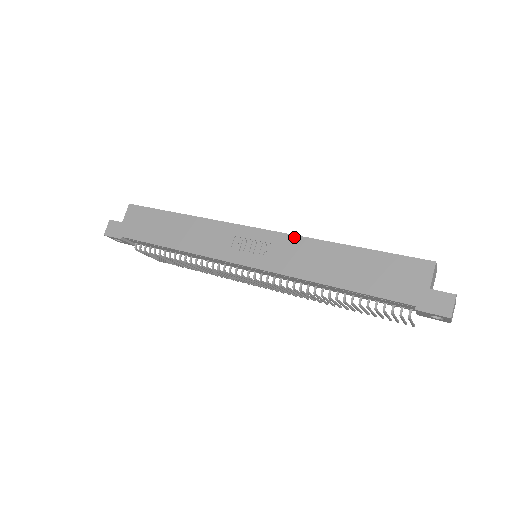
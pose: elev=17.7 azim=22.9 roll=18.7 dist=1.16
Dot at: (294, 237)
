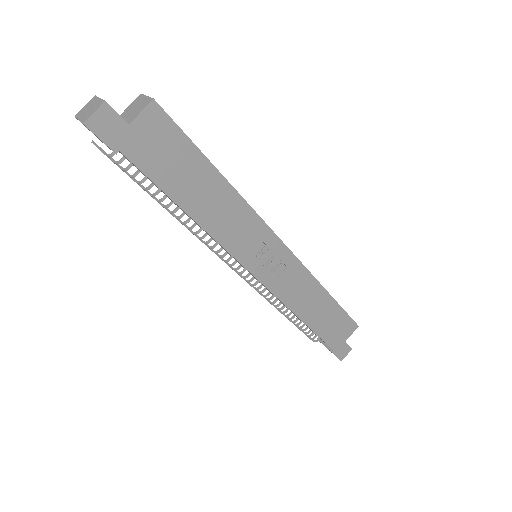
Dot at: (305, 270)
